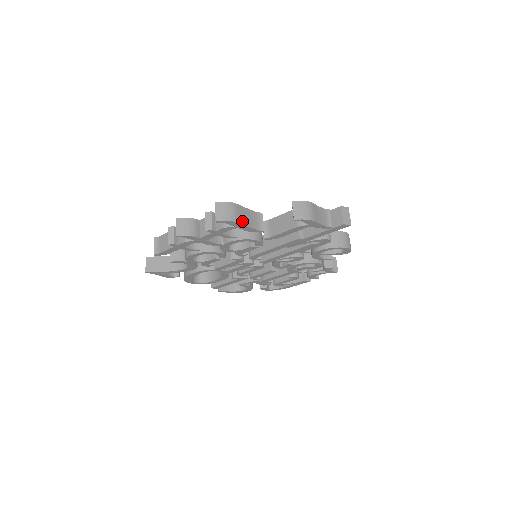
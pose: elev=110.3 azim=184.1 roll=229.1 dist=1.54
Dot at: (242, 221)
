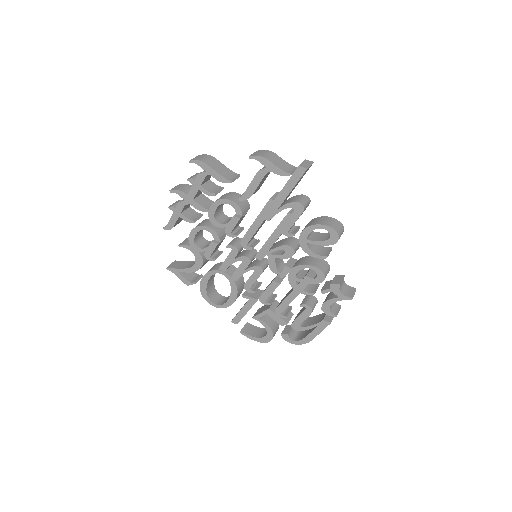
Dot at: (212, 166)
